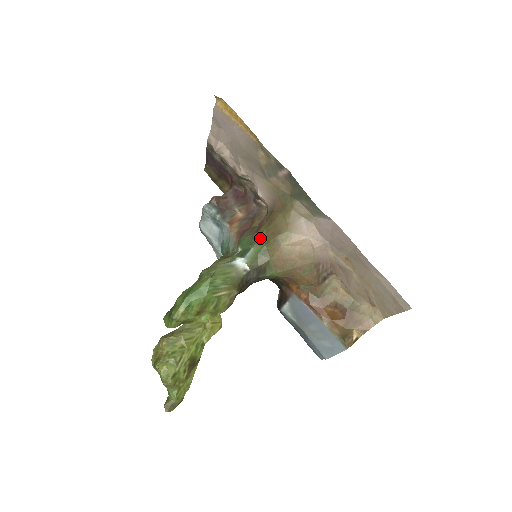
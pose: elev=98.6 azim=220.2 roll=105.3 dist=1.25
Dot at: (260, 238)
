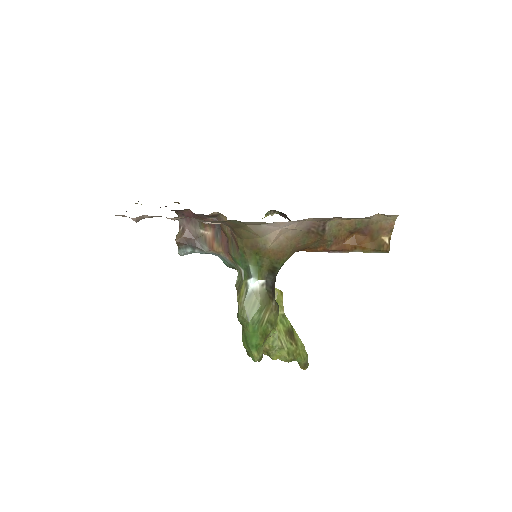
Dot at: (246, 254)
